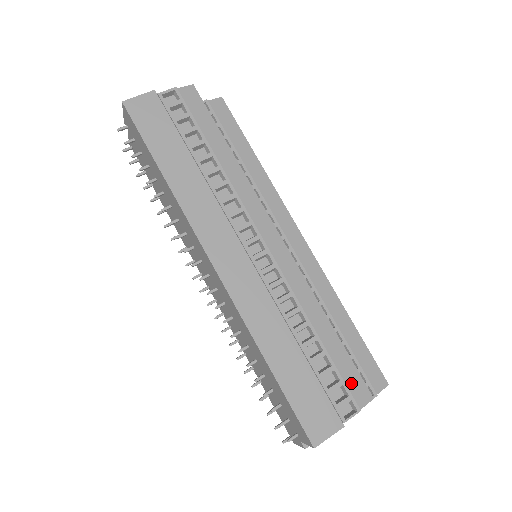
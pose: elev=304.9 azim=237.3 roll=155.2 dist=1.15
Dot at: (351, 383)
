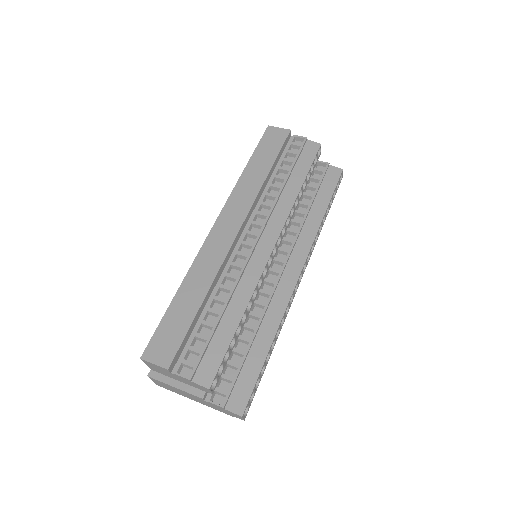
Dot at: (208, 362)
